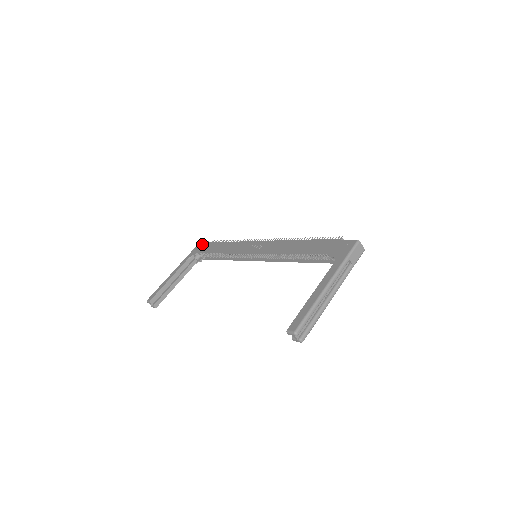
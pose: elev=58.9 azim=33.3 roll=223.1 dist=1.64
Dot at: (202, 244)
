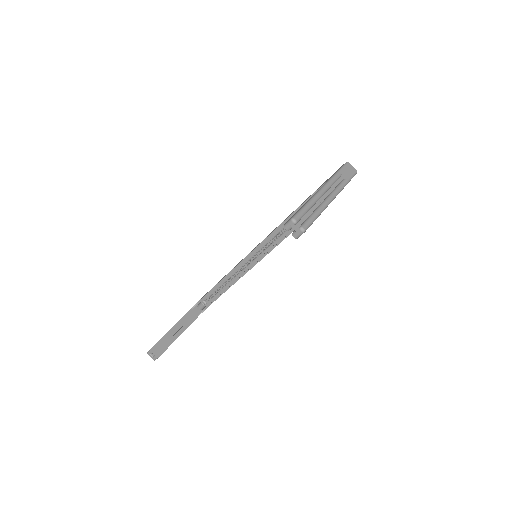
Dot at: occluded
